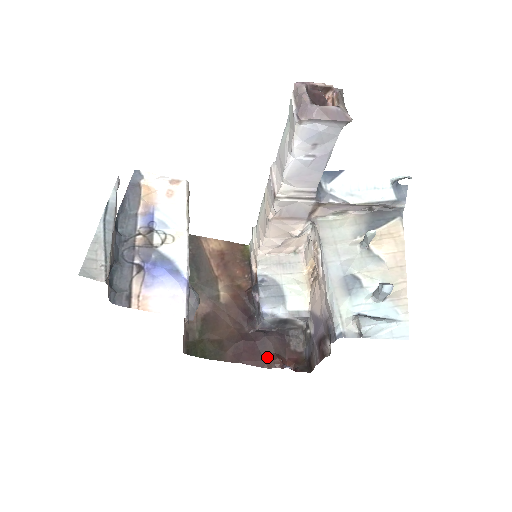
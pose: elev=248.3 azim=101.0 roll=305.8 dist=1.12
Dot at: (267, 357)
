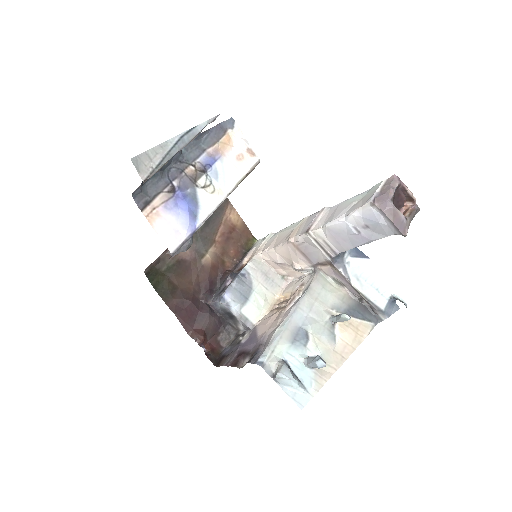
Dot at: (197, 328)
